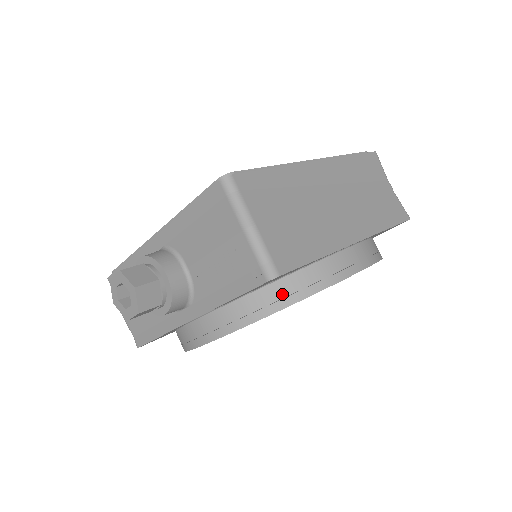
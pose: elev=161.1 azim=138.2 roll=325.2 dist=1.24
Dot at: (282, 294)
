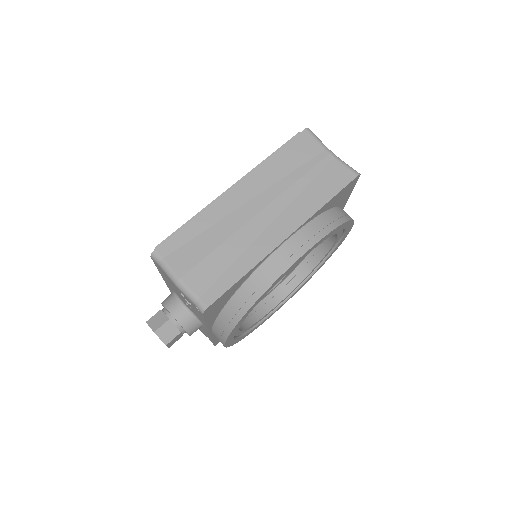
Dot at: (239, 305)
